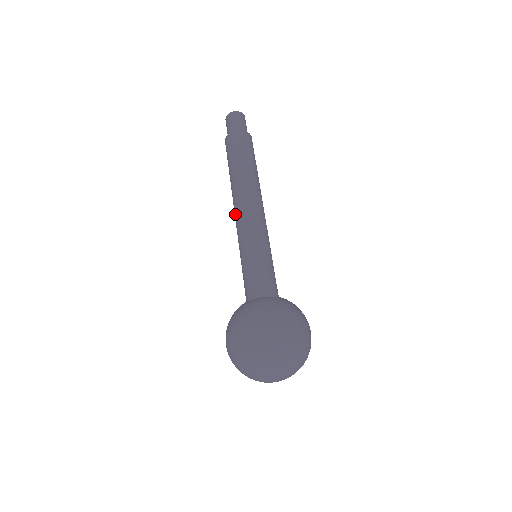
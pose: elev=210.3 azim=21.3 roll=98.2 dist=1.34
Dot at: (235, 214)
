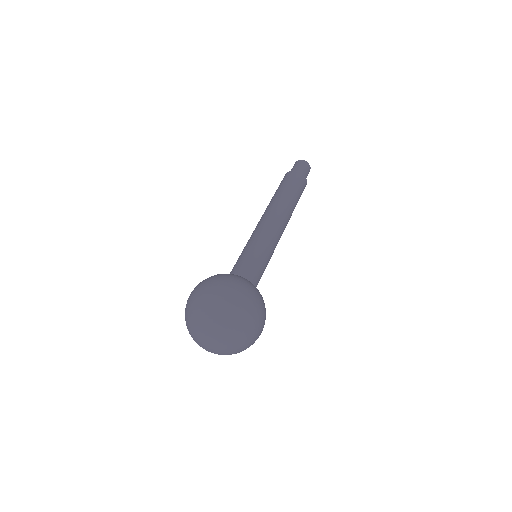
Dot at: (265, 217)
